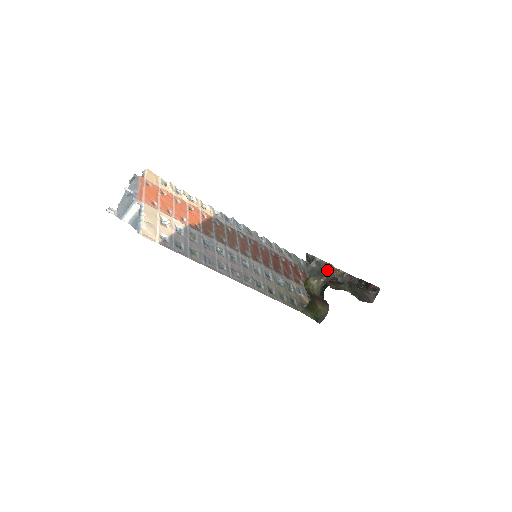
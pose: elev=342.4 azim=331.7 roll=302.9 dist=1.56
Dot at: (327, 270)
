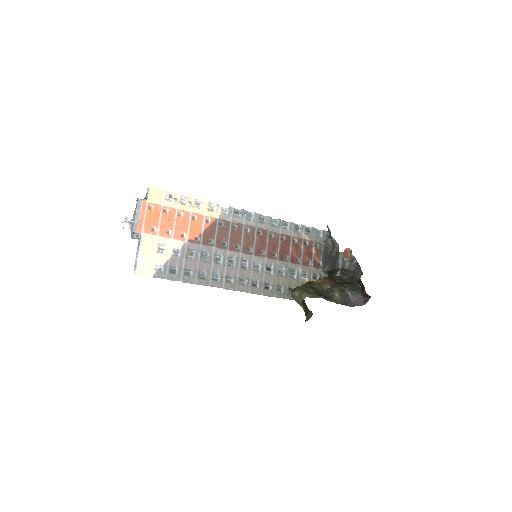
Dot at: (336, 257)
